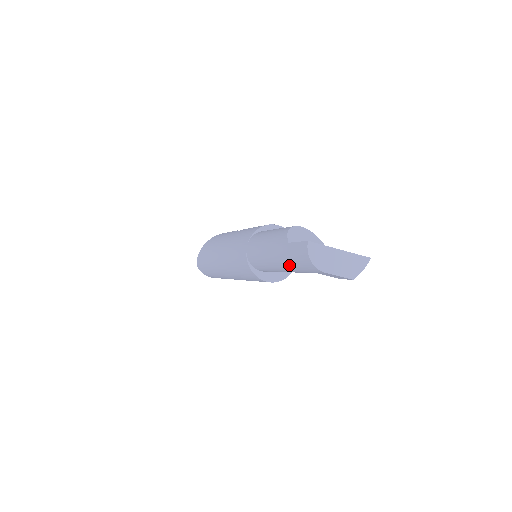
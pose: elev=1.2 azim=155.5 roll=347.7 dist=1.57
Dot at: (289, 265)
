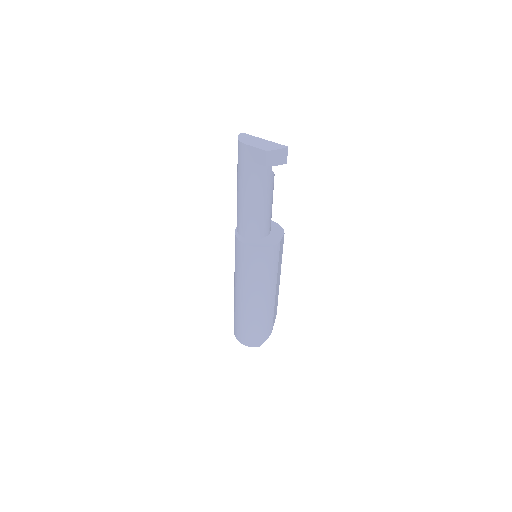
Dot at: (238, 174)
